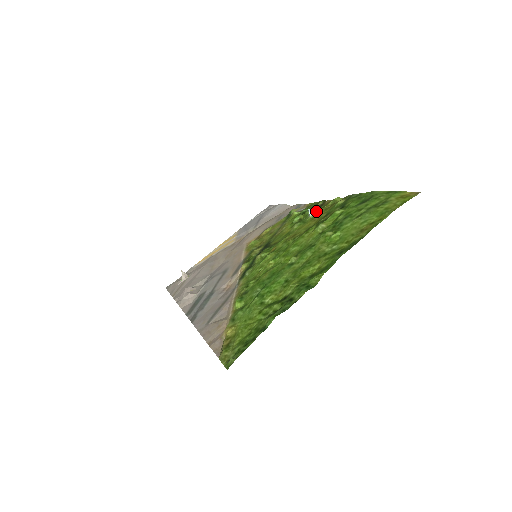
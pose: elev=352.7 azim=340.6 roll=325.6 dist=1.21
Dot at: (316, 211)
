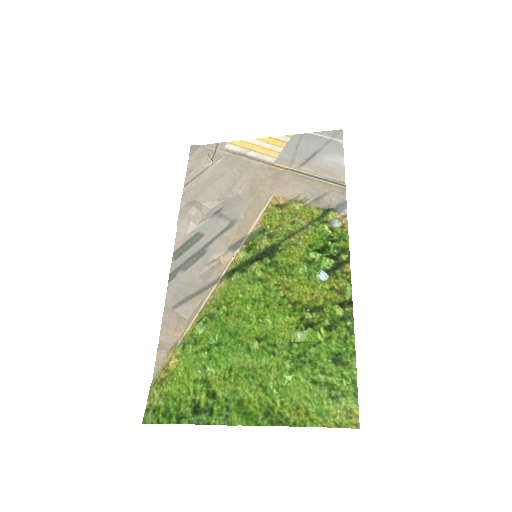
Dot at: (326, 277)
